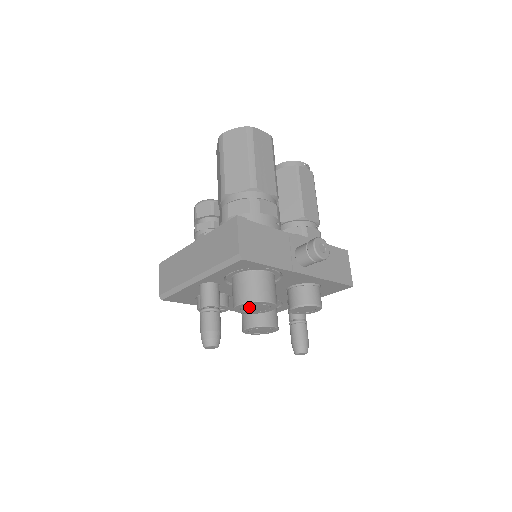
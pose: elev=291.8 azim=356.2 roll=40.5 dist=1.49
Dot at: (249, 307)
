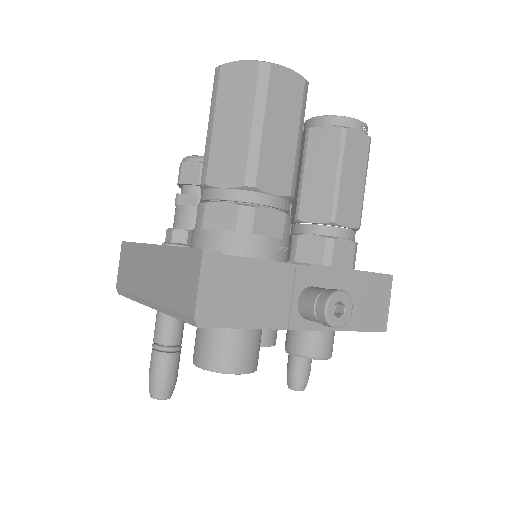
Dot at: occluded
